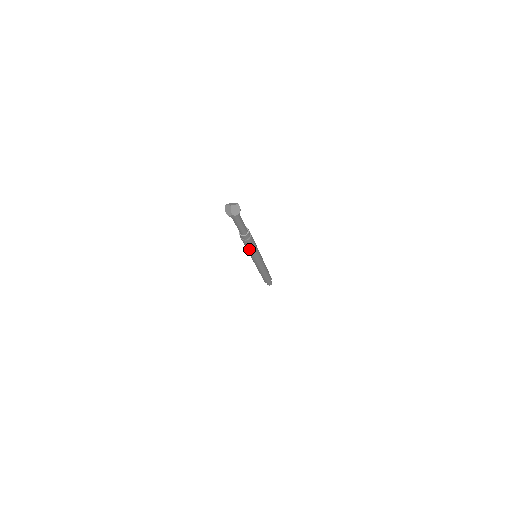
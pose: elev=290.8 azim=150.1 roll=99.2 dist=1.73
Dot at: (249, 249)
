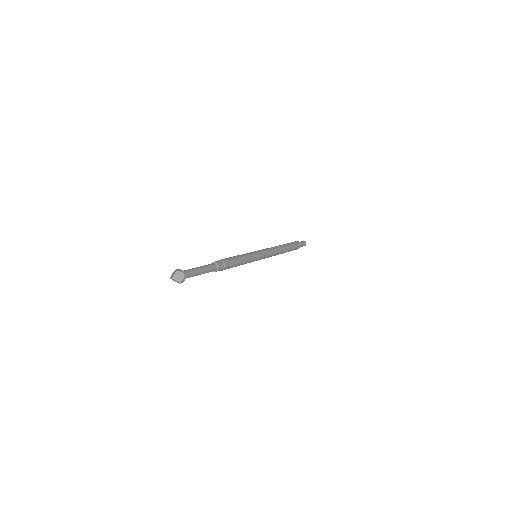
Dot at: occluded
